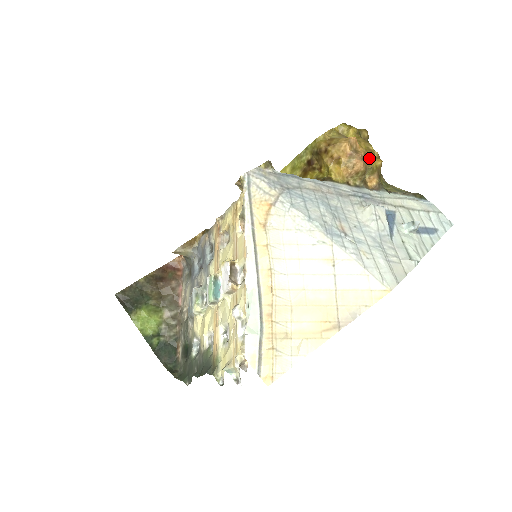
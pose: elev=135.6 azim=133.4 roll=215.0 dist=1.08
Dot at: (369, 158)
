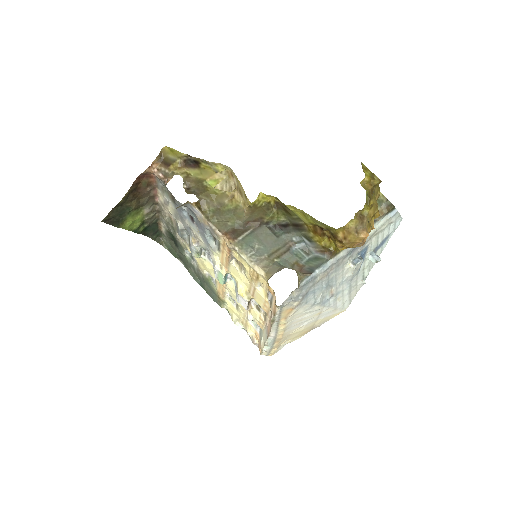
Dot at: occluded
